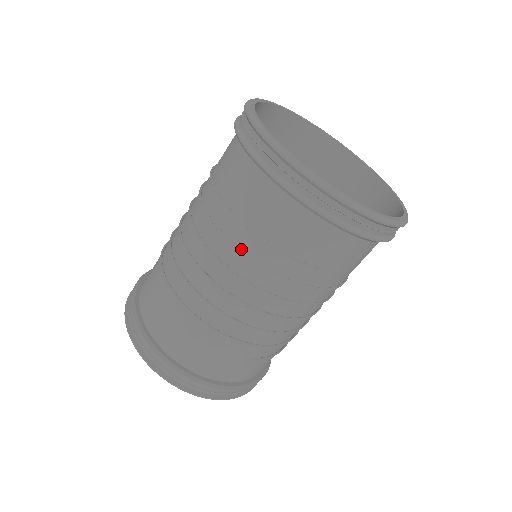
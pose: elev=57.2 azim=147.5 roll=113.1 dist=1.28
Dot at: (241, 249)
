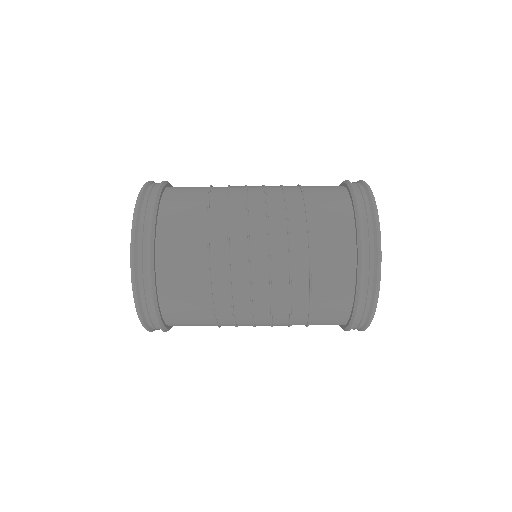
Dot at: occluded
